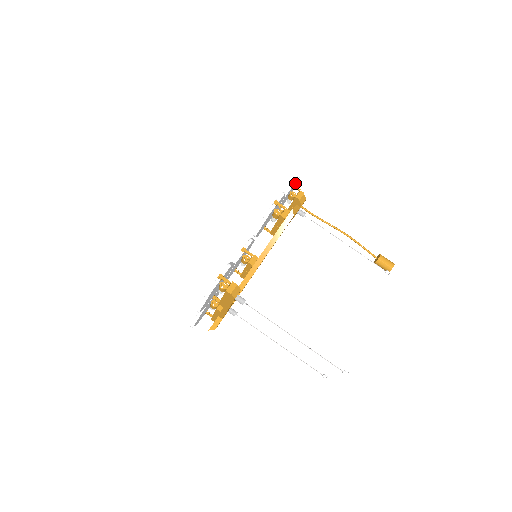
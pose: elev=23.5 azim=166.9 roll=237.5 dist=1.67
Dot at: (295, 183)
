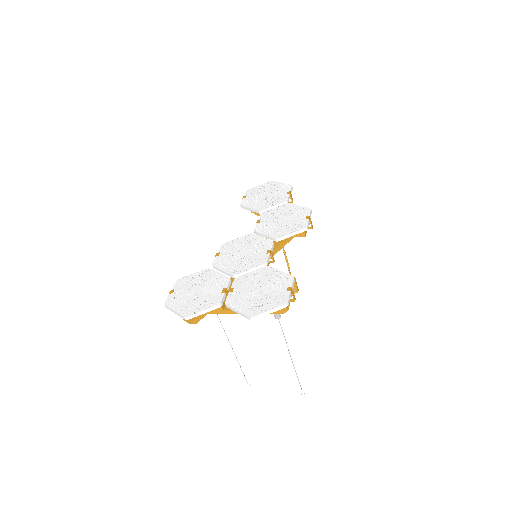
Dot at: occluded
